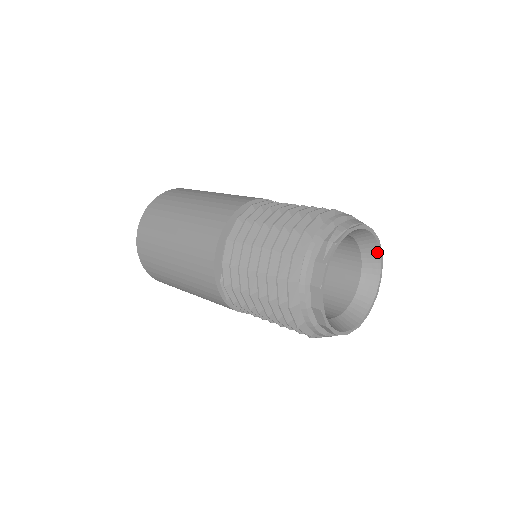
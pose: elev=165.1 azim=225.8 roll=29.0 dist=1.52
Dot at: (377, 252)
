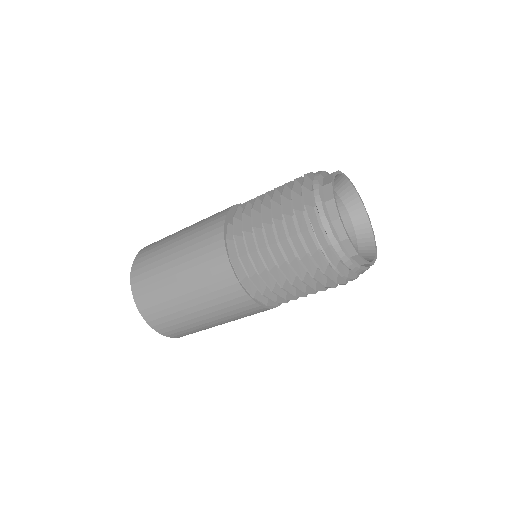
Dot at: (372, 242)
